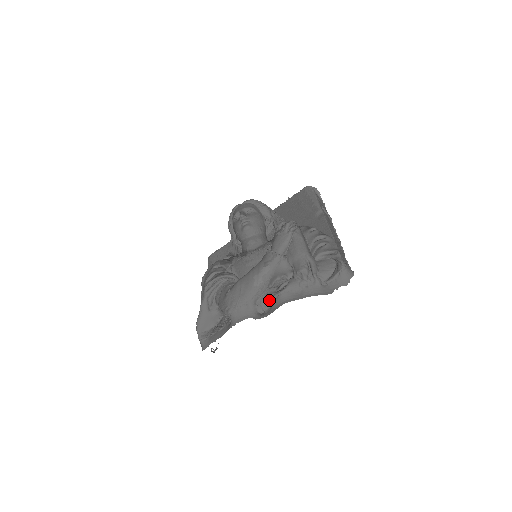
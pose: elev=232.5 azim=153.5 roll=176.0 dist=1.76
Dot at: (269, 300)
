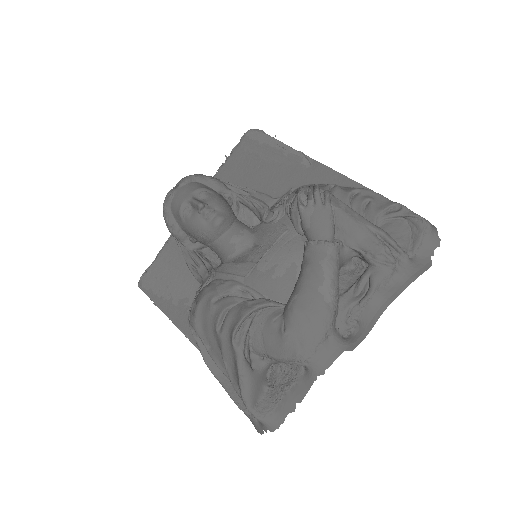
Dot at: (353, 313)
